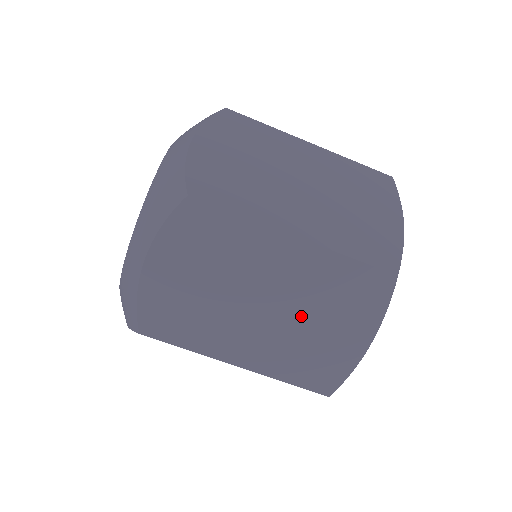
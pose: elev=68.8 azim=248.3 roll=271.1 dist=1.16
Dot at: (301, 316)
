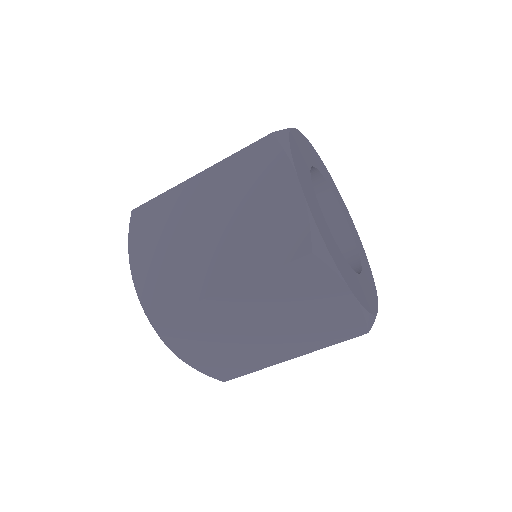
Dot at: (238, 214)
